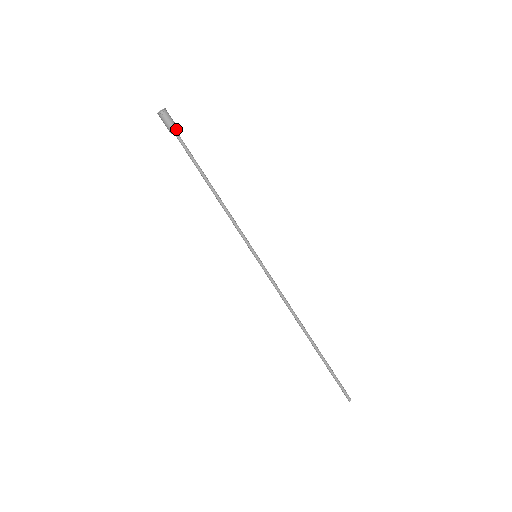
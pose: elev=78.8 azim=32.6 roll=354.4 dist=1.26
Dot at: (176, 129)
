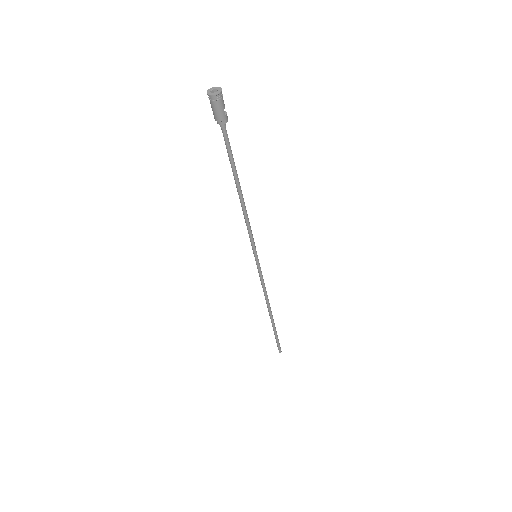
Dot at: (222, 123)
